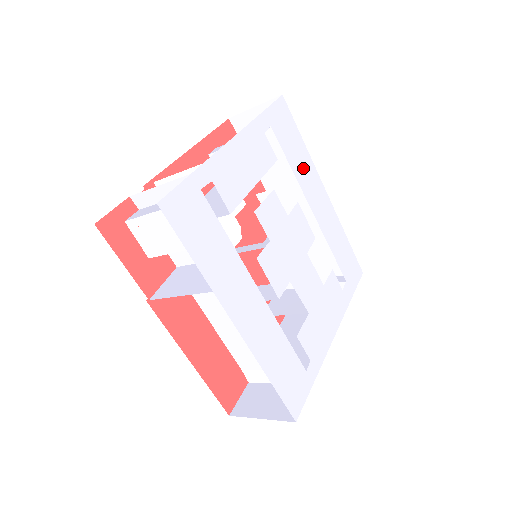
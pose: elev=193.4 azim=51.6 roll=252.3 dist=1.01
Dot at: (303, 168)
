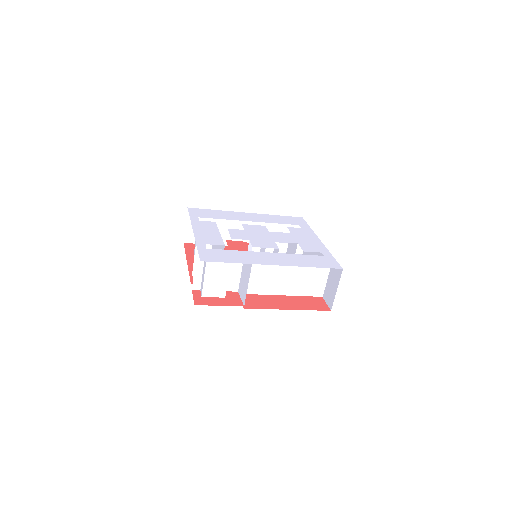
Dot at: (227, 216)
